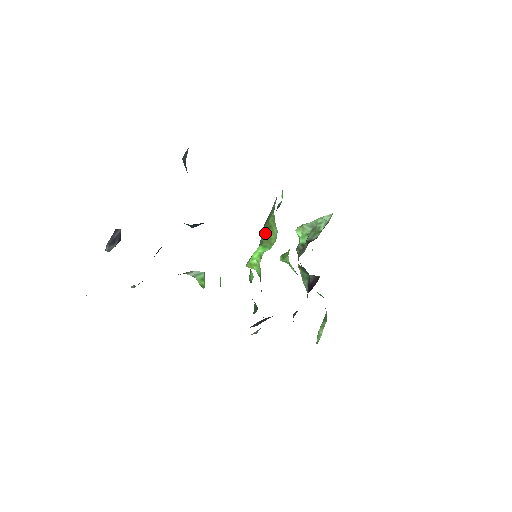
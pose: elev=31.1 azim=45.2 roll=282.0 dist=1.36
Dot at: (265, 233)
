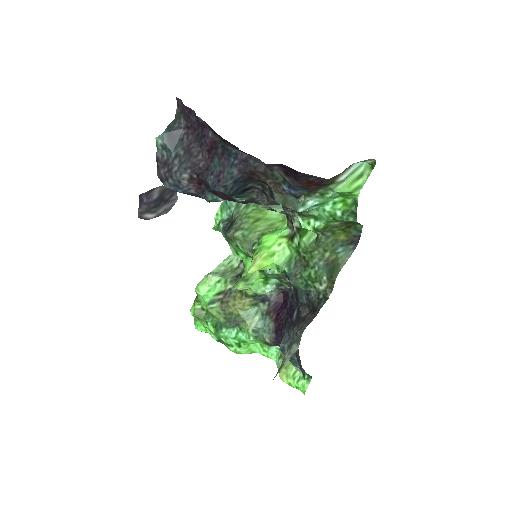
Dot at: (256, 227)
